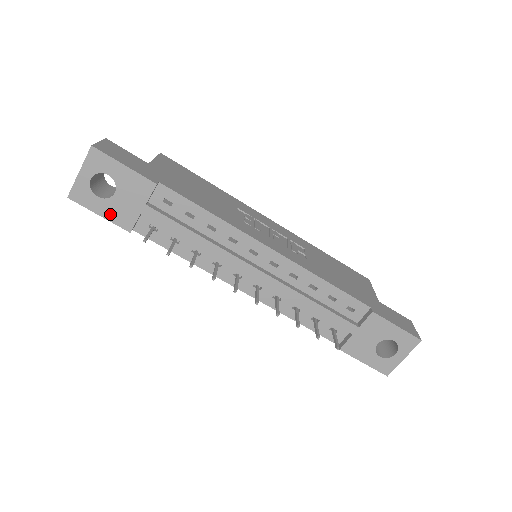
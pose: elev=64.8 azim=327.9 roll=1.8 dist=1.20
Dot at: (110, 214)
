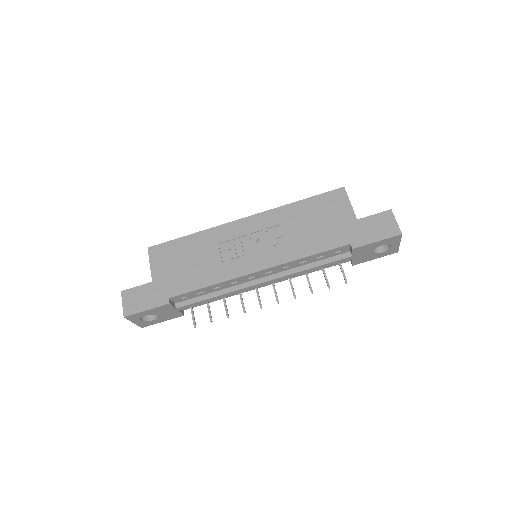
Dot at: (166, 319)
